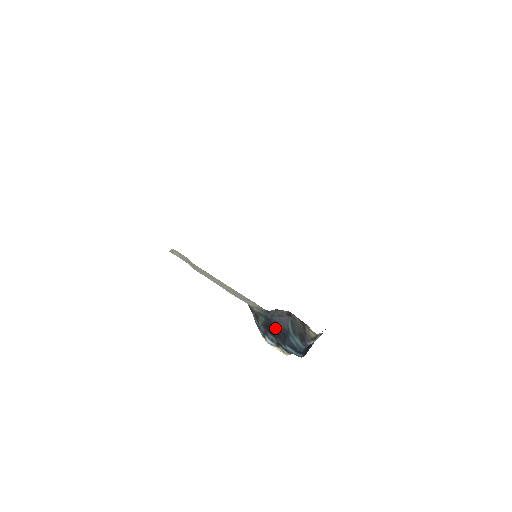
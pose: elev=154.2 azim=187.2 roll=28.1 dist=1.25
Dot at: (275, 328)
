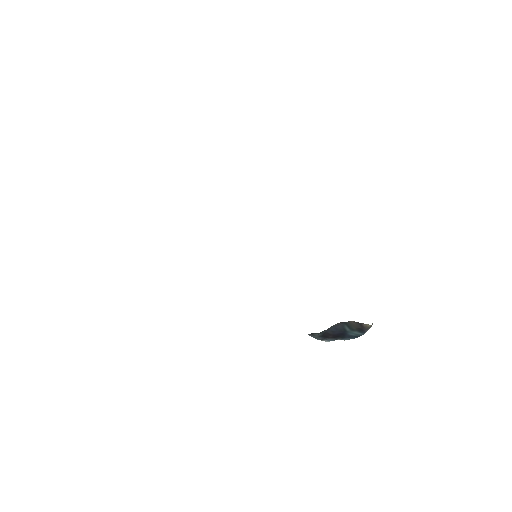
Dot at: (333, 334)
